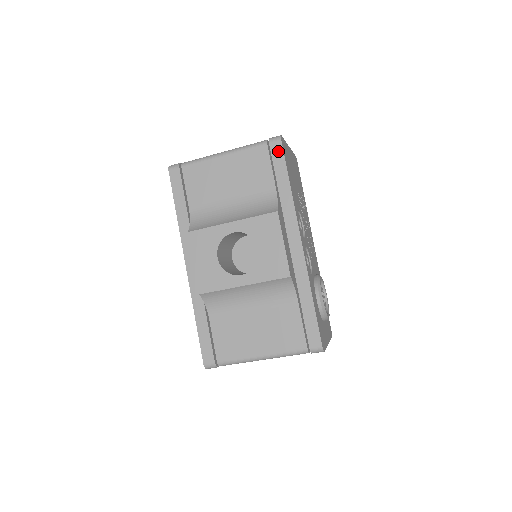
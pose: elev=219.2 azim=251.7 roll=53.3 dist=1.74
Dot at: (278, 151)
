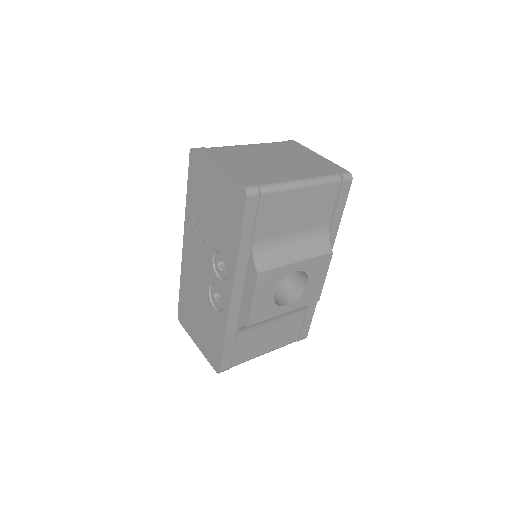
Dot at: (346, 191)
